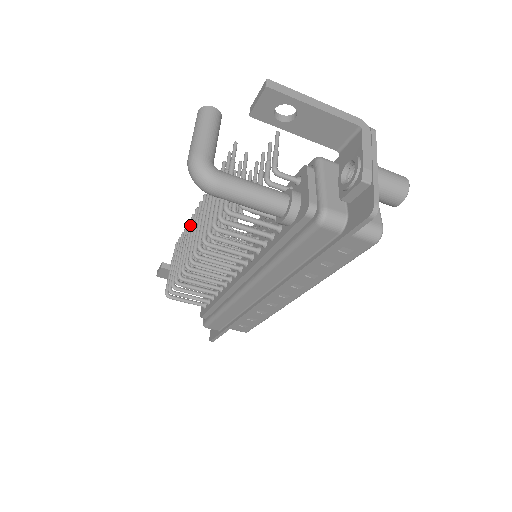
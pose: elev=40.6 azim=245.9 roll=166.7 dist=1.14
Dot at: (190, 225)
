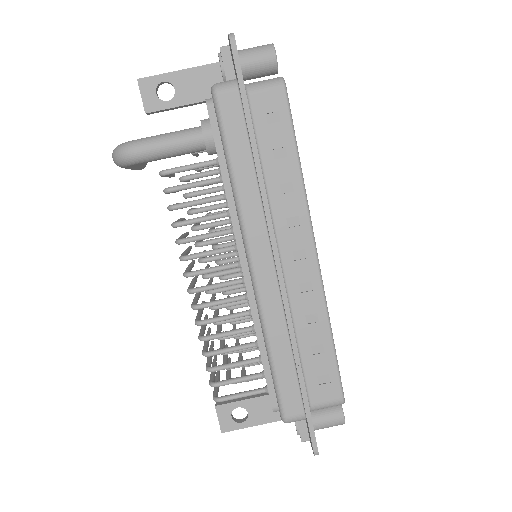
Dot at: occluded
